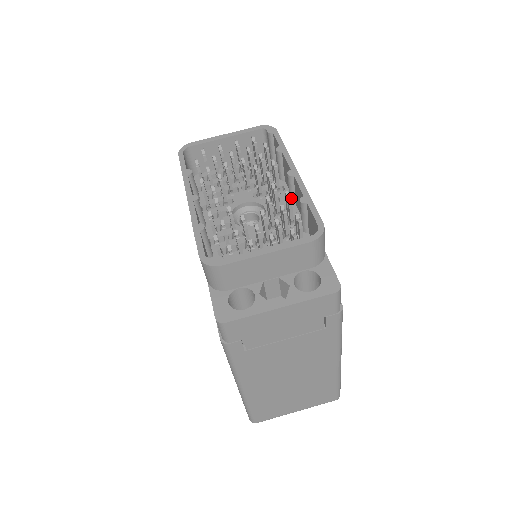
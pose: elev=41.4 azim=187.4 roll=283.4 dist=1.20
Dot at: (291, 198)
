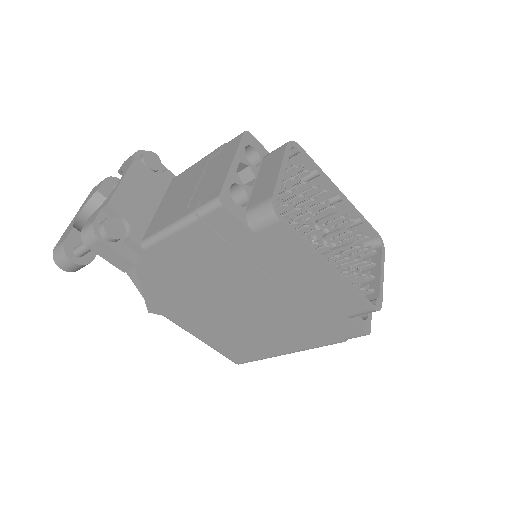
Dot at: occluded
